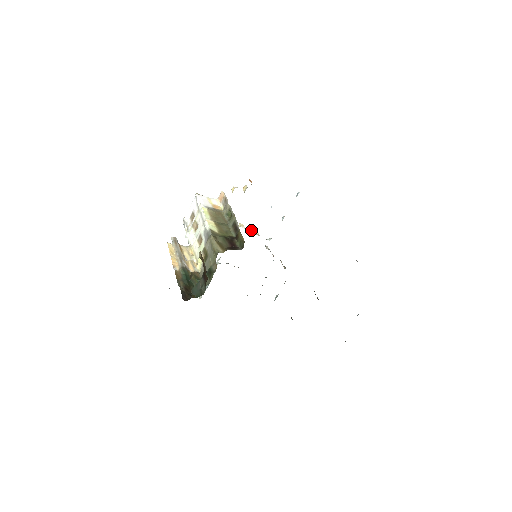
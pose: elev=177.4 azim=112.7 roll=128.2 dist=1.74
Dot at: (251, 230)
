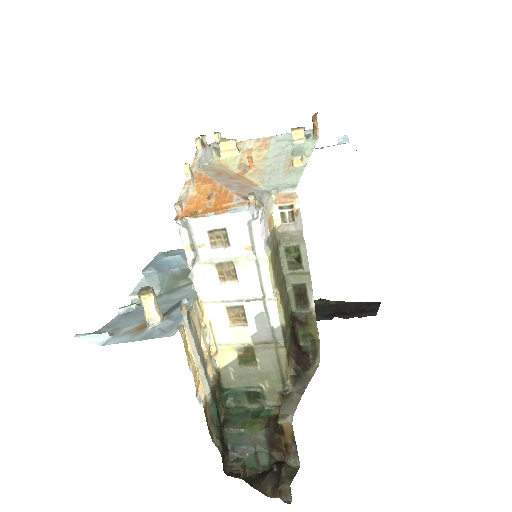
Dot at: occluded
